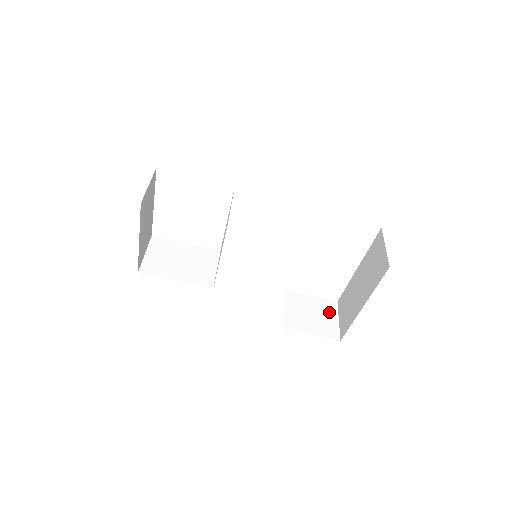
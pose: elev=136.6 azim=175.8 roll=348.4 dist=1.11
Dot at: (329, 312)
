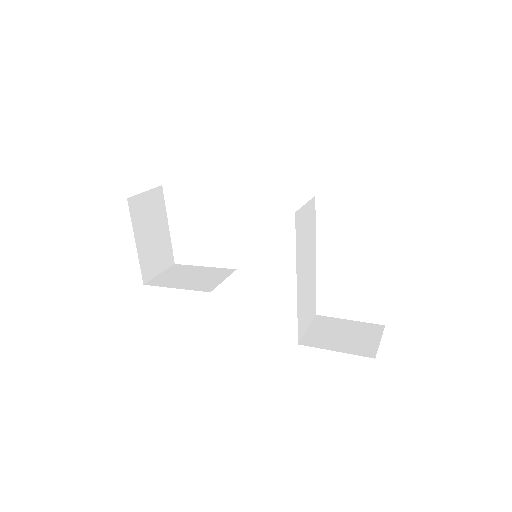
Dot at: (369, 333)
